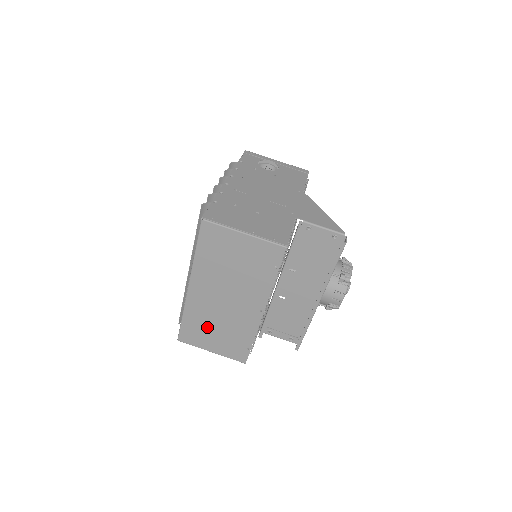
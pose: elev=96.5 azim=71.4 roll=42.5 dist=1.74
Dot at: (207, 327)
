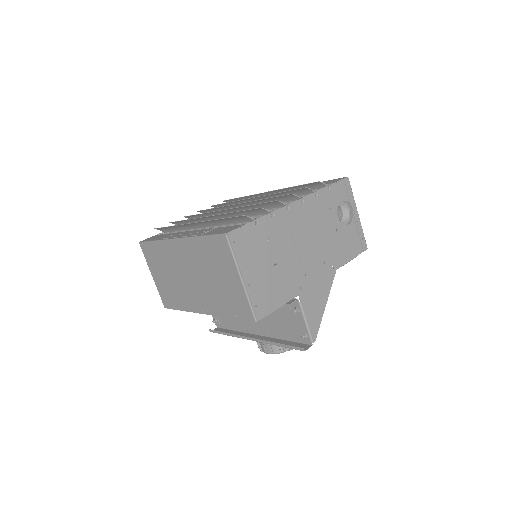
Dot at: (163, 266)
